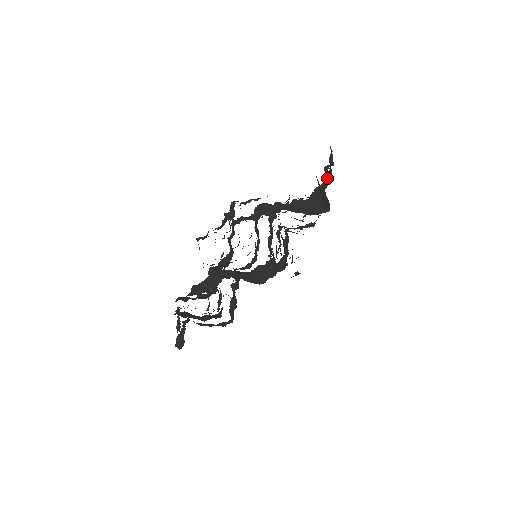
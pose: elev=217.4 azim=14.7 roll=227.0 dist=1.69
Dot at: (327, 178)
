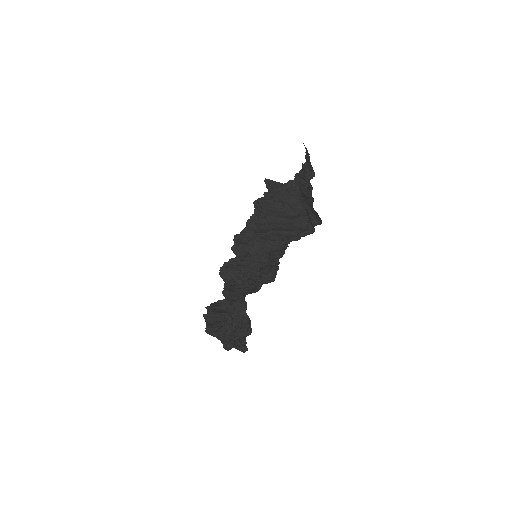
Dot at: occluded
